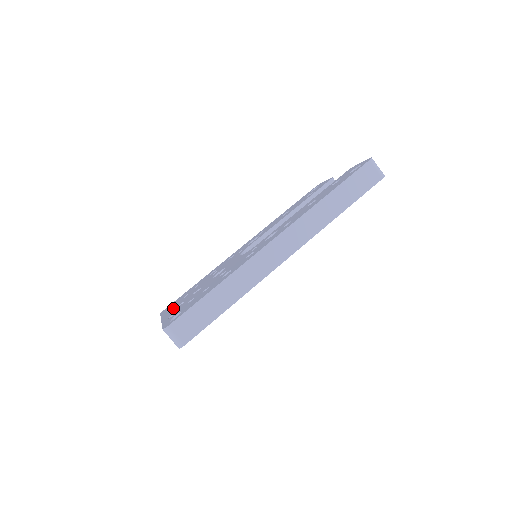
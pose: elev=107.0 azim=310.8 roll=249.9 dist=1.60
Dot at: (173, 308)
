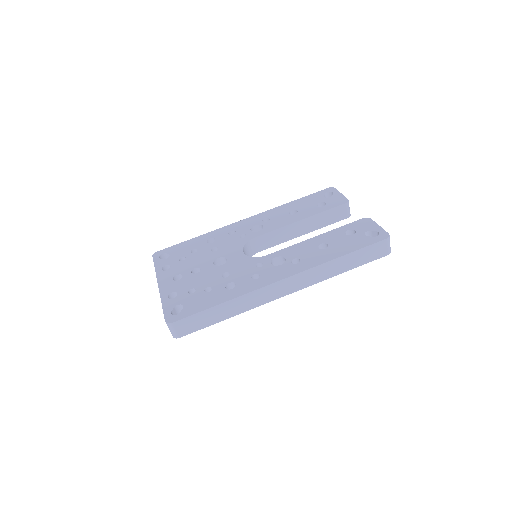
Dot at: (170, 273)
